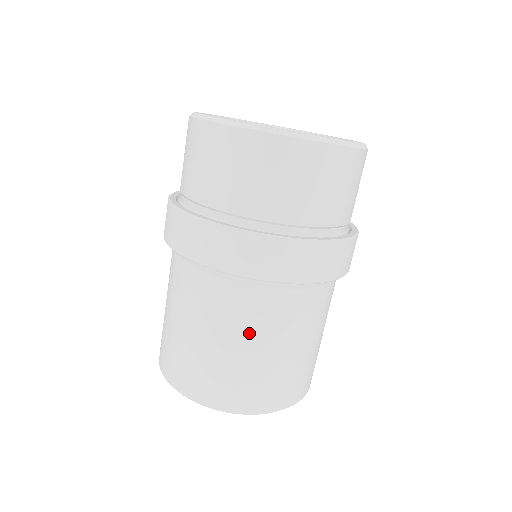
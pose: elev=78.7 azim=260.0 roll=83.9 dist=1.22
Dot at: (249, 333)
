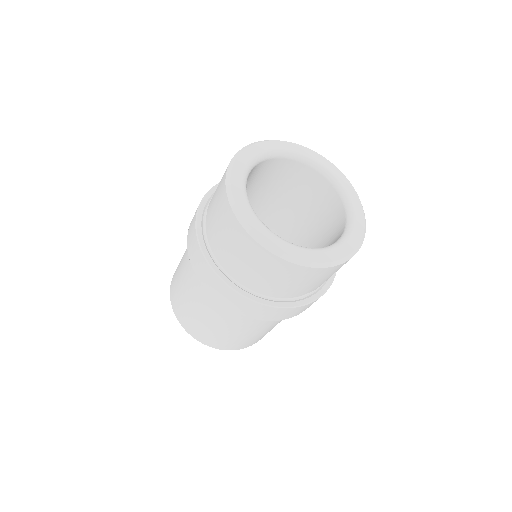
Dot at: (211, 315)
